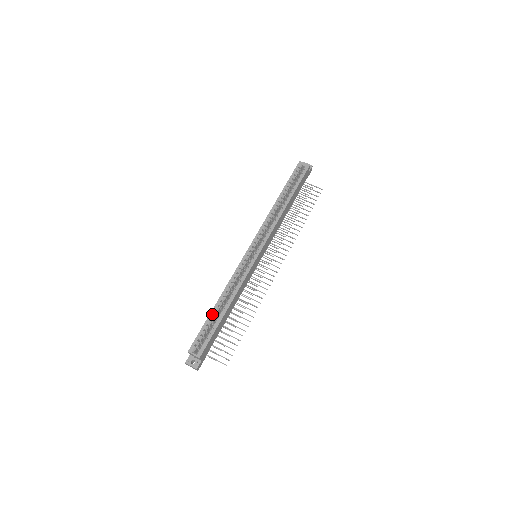
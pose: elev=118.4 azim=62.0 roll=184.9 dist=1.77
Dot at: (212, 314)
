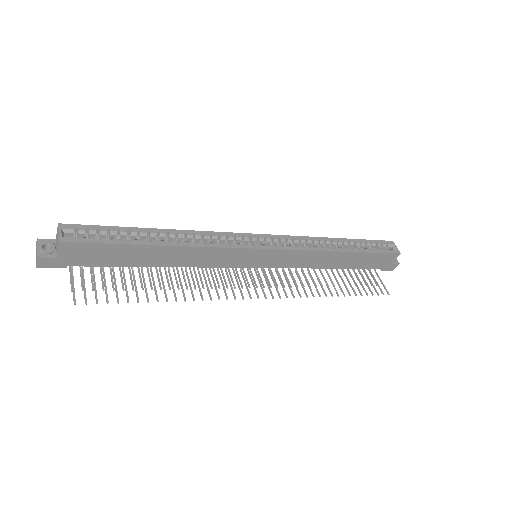
Dot at: (140, 230)
